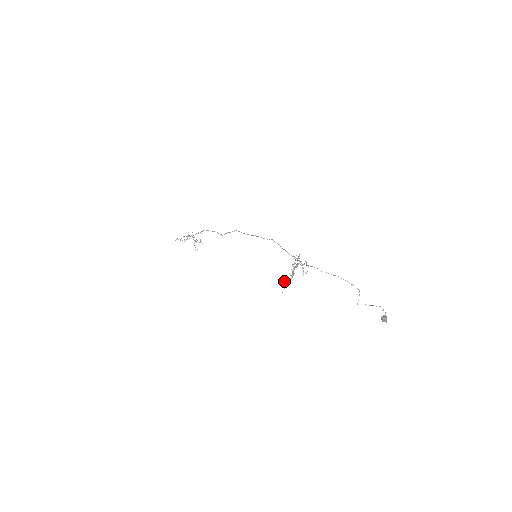
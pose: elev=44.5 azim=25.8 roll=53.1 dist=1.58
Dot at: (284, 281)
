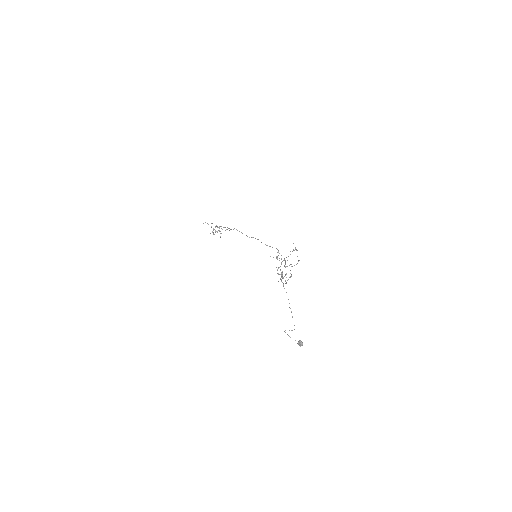
Dot at: occluded
